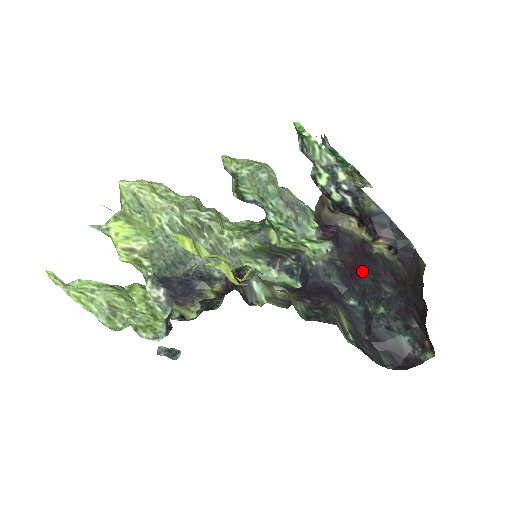
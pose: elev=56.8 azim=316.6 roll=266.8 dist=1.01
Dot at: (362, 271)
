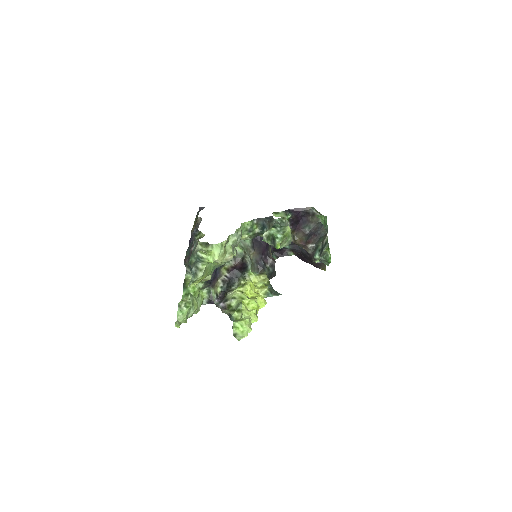
Dot at: occluded
